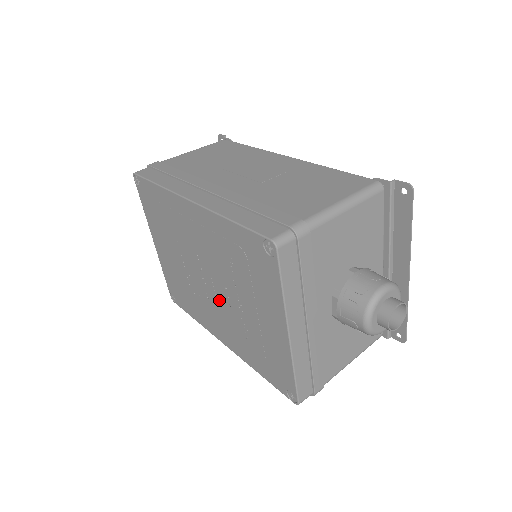
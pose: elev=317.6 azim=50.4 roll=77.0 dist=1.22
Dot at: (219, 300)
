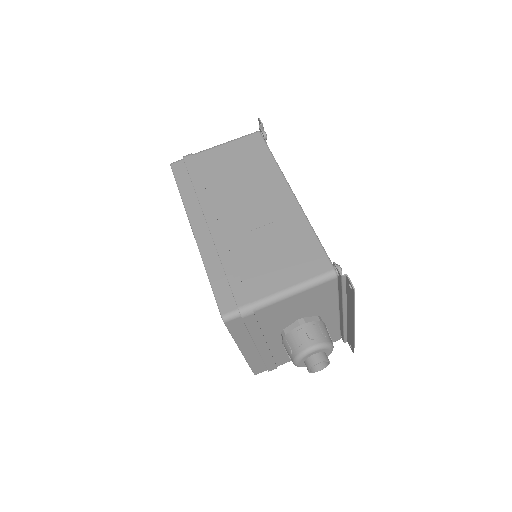
Dot at: occluded
